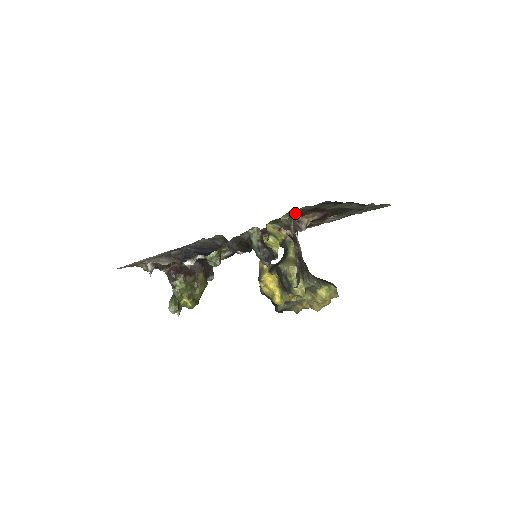
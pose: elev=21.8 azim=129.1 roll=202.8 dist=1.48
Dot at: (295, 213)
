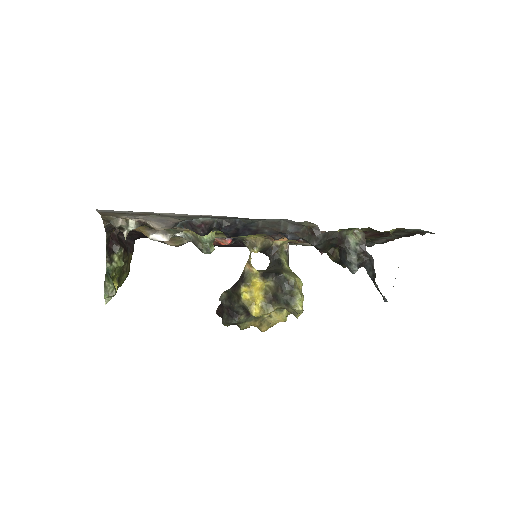
Dot at: occluded
